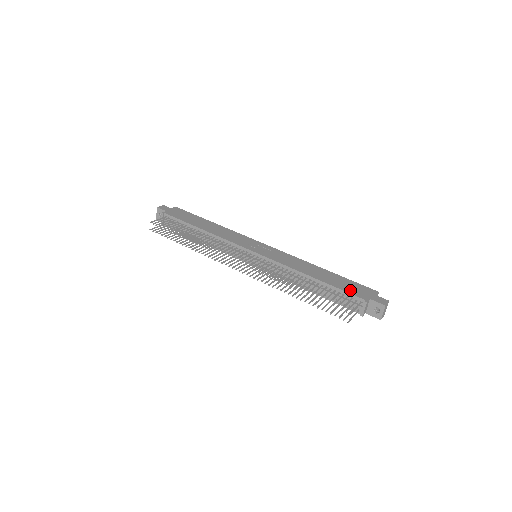
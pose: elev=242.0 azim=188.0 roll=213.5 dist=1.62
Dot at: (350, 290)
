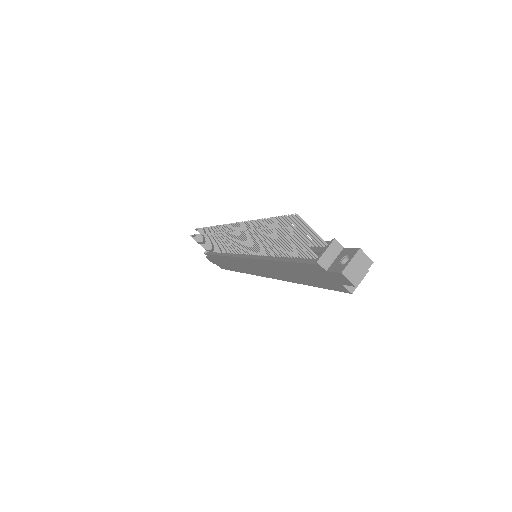
Dot at: occluded
